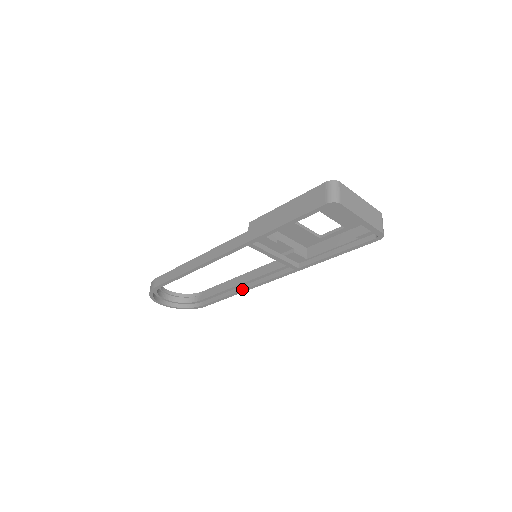
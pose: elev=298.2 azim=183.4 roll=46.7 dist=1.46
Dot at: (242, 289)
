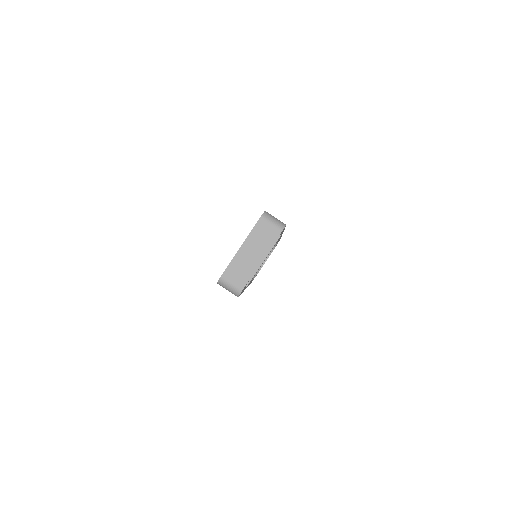
Dot at: occluded
